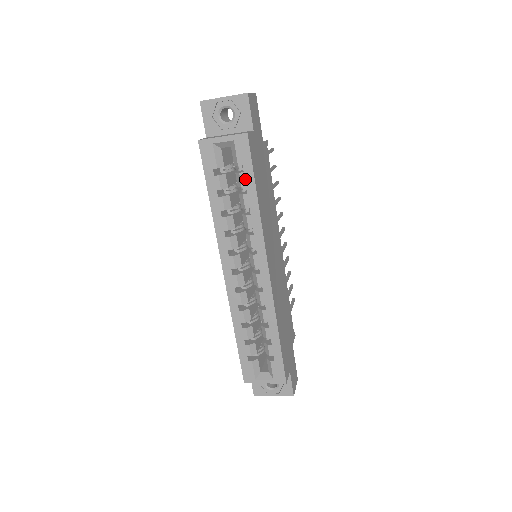
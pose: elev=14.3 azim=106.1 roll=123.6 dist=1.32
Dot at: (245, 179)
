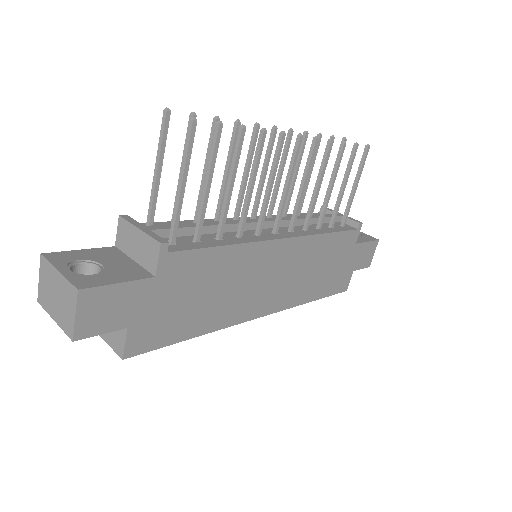
Dot at: occluded
